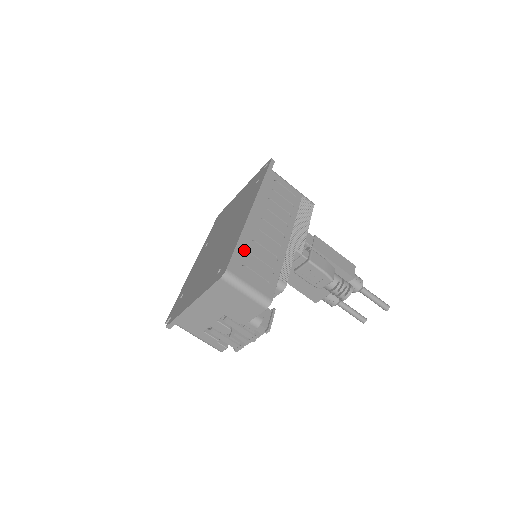
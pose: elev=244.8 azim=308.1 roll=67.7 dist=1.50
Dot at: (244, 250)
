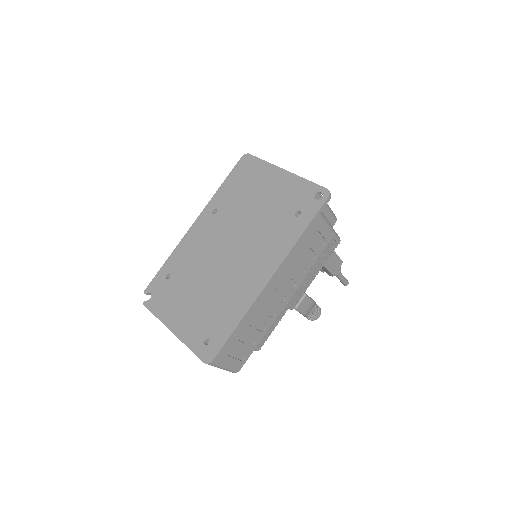
Dot at: (238, 334)
